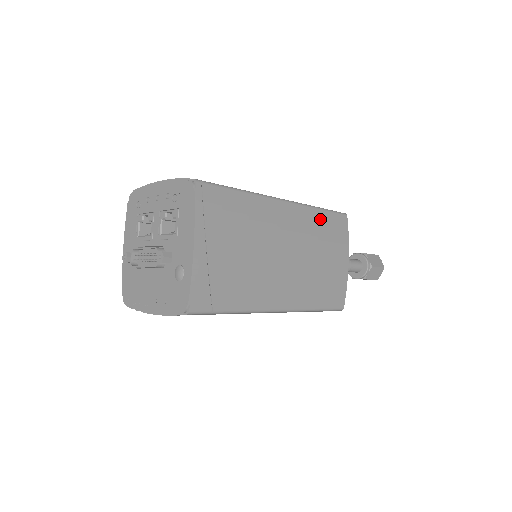
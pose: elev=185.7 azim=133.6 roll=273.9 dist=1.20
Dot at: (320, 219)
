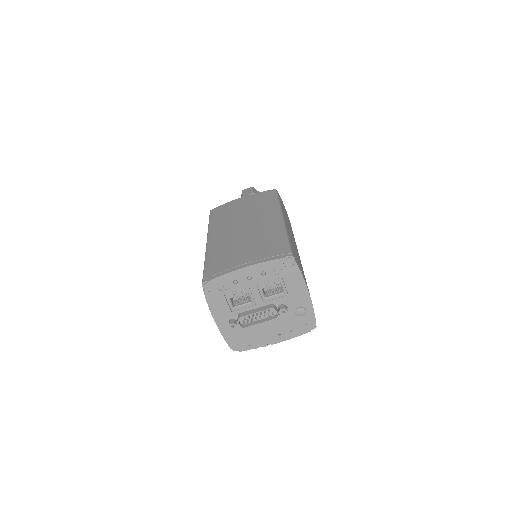
Dot at: (283, 209)
